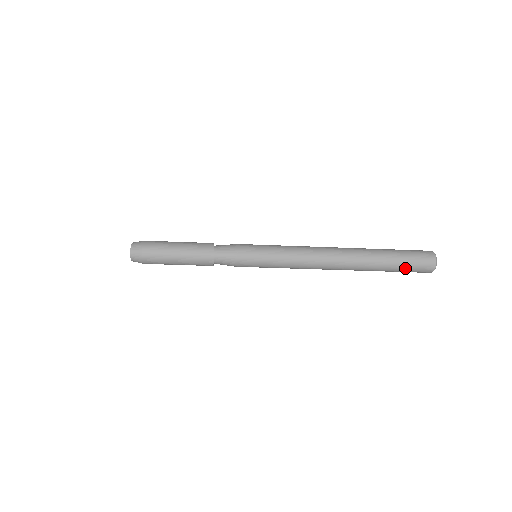
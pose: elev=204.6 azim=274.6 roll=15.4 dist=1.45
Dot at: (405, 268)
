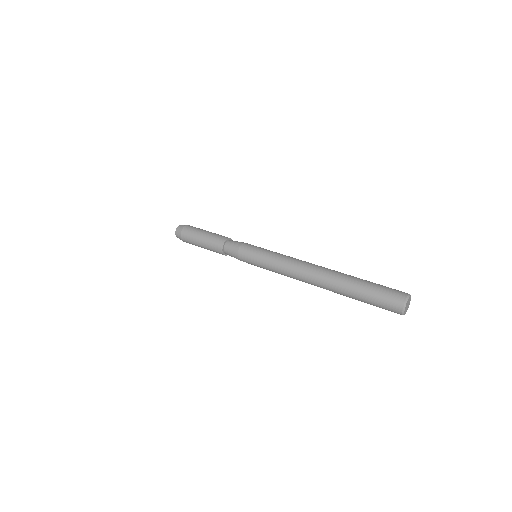
Dot at: occluded
